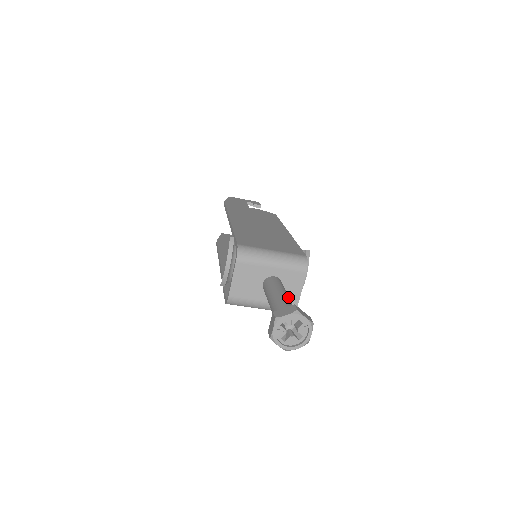
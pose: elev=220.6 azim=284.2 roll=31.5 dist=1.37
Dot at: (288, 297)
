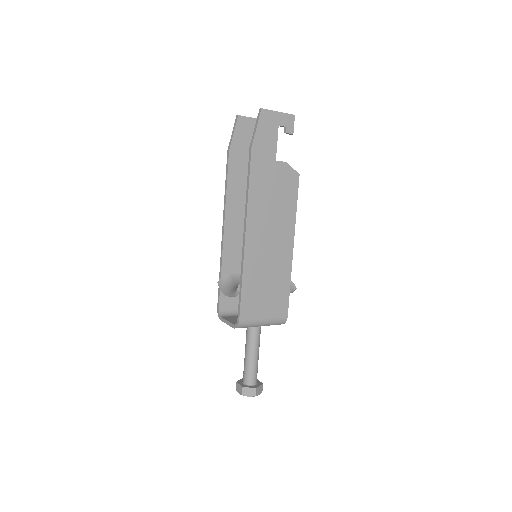
Dot at: (258, 356)
